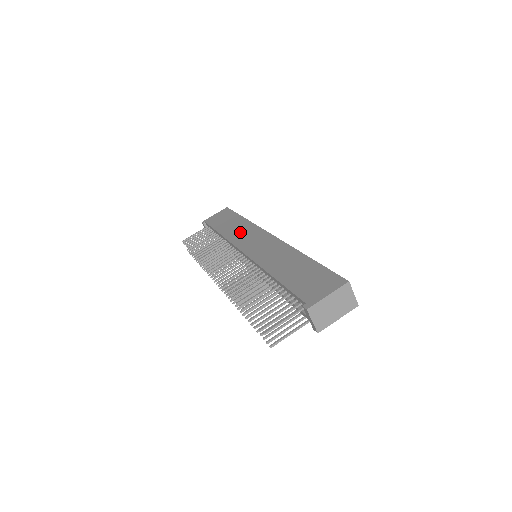
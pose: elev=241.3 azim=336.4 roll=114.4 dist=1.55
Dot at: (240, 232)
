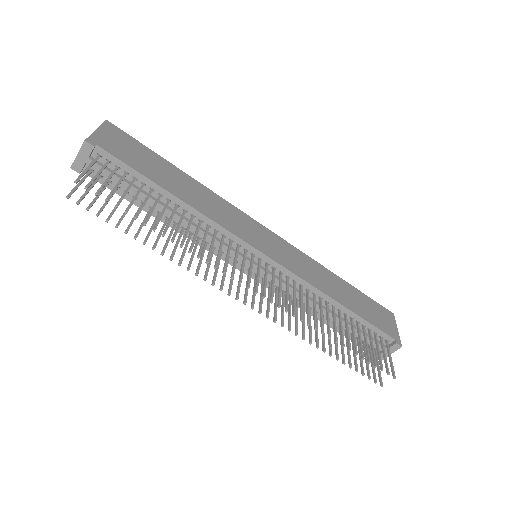
Dot at: (216, 208)
